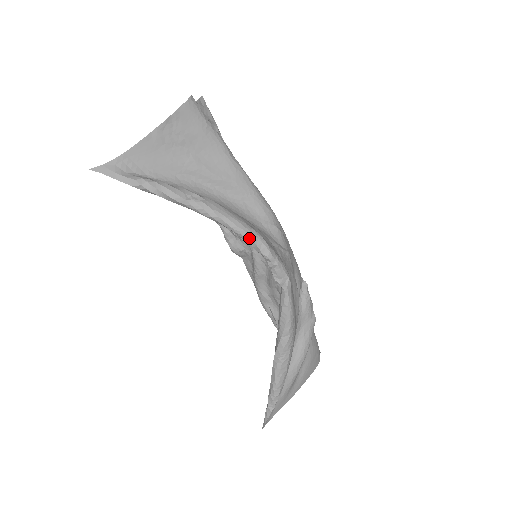
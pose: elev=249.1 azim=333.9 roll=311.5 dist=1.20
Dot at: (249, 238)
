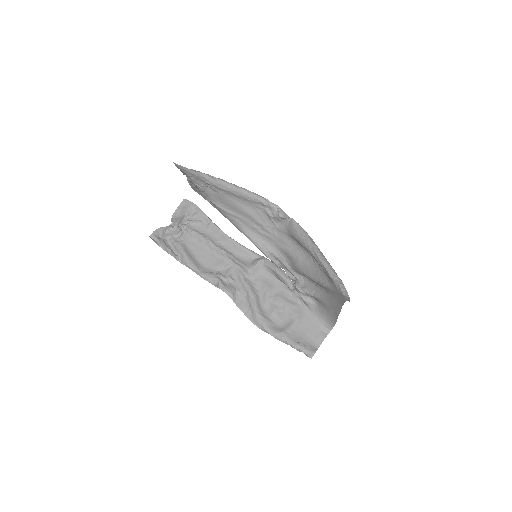
Dot at: (263, 197)
